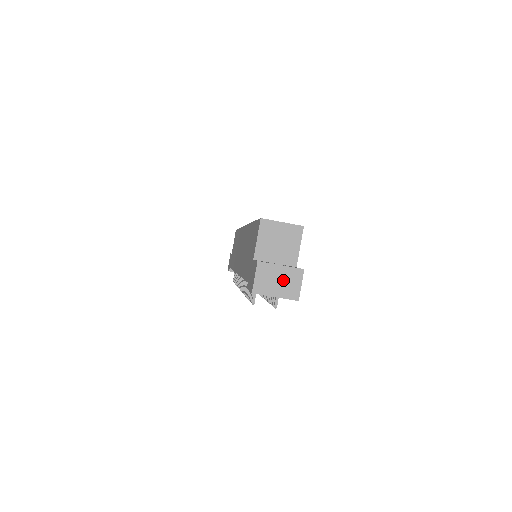
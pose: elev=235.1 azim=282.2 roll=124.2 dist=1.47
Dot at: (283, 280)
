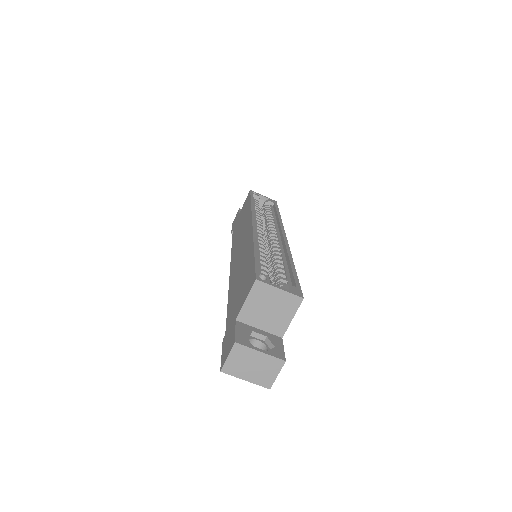
Dot at: (259, 366)
